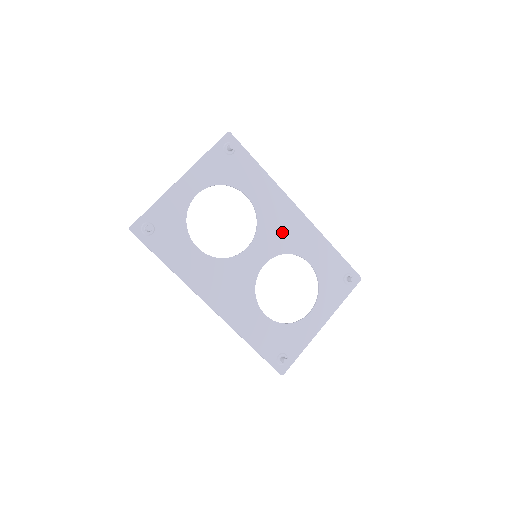
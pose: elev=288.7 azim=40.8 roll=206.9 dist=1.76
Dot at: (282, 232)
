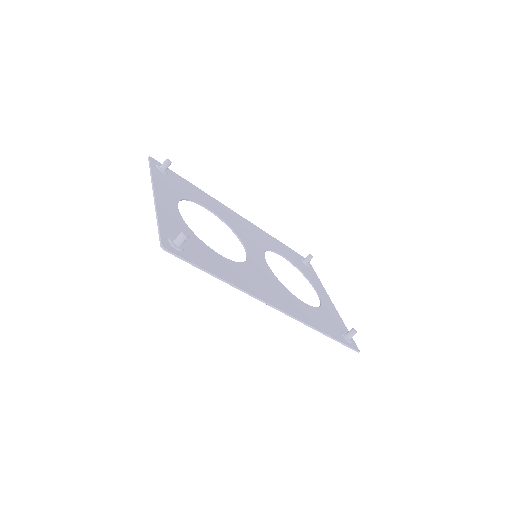
Dot at: (249, 234)
